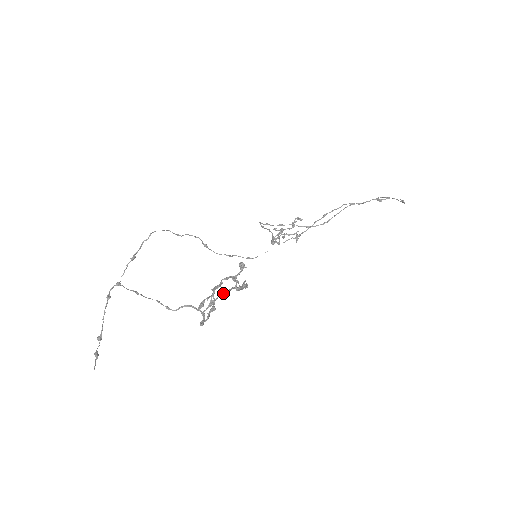
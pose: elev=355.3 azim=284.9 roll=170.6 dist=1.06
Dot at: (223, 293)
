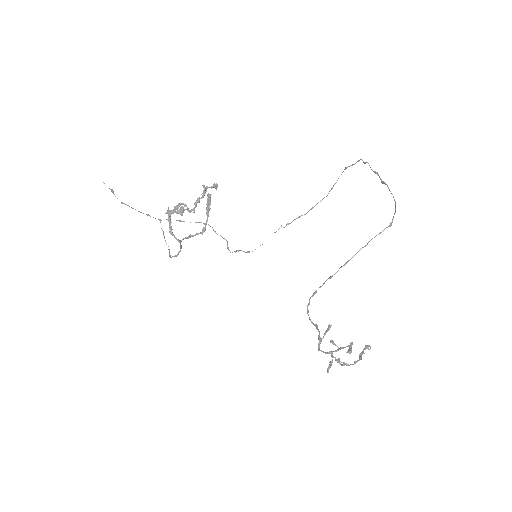
Dot at: (202, 231)
